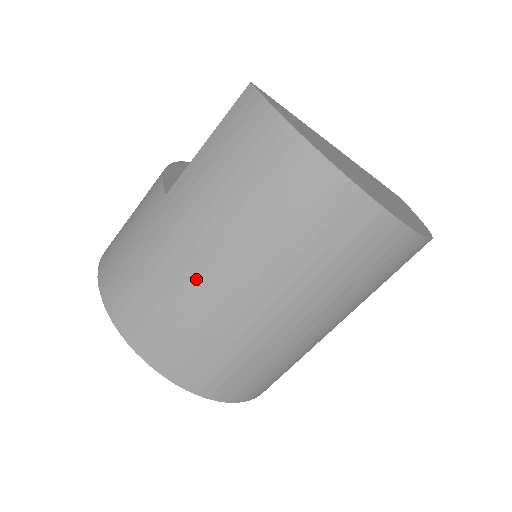
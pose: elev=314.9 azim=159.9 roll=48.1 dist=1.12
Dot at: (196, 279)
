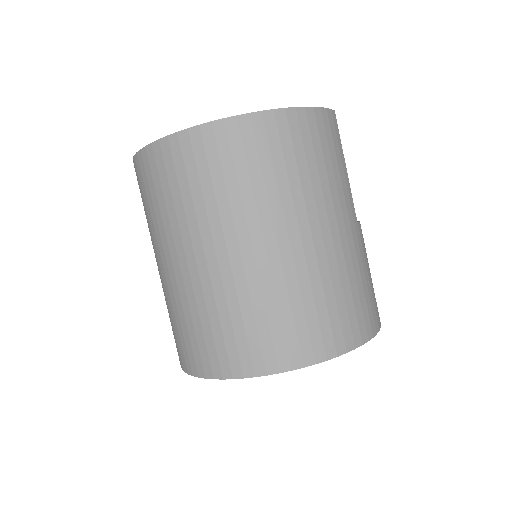
Dot at: occluded
